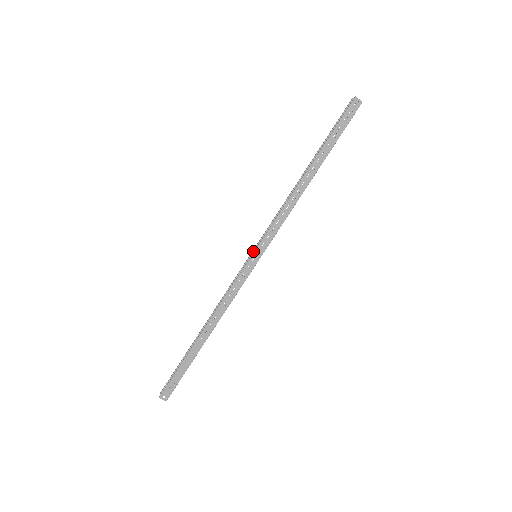
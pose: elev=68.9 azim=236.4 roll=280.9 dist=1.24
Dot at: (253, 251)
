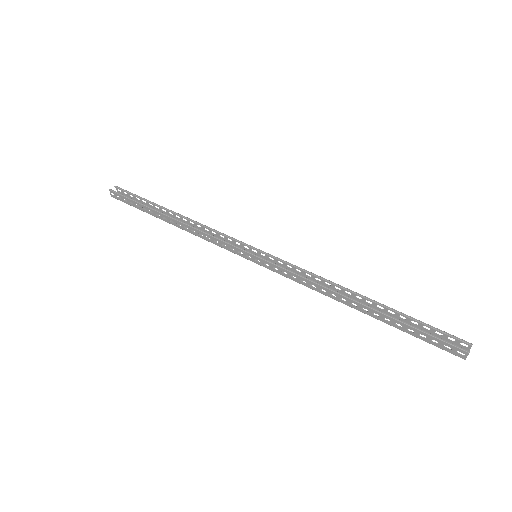
Dot at: (260, 251)
